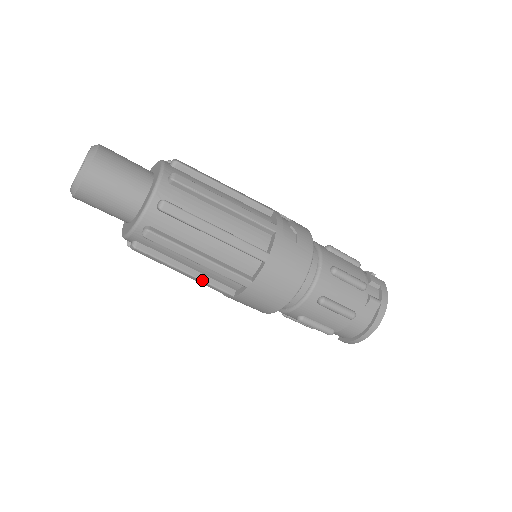
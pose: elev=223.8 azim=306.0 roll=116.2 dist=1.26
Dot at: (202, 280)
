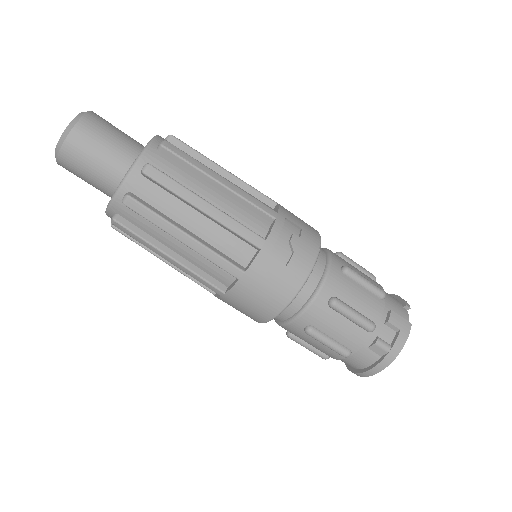
Dot at: (181, 272)
